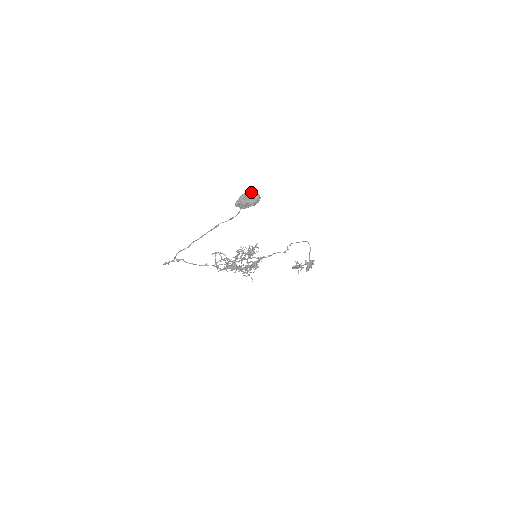
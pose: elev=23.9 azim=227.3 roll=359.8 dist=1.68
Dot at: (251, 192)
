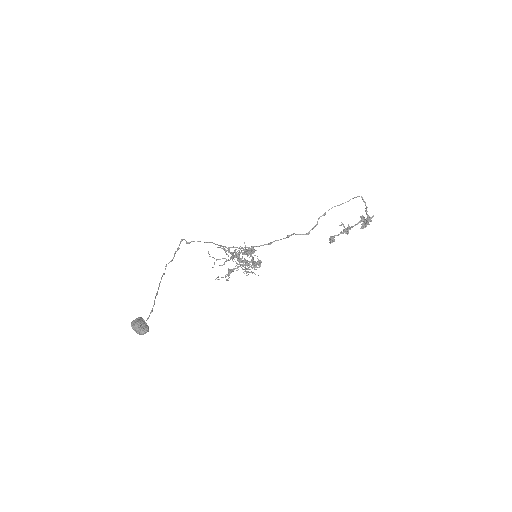
Dot at: (135, 327)
